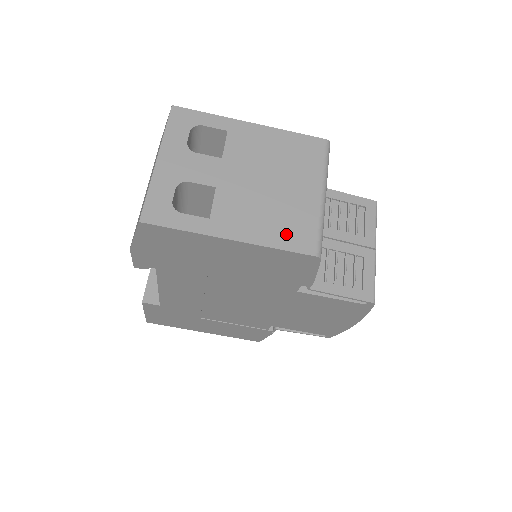
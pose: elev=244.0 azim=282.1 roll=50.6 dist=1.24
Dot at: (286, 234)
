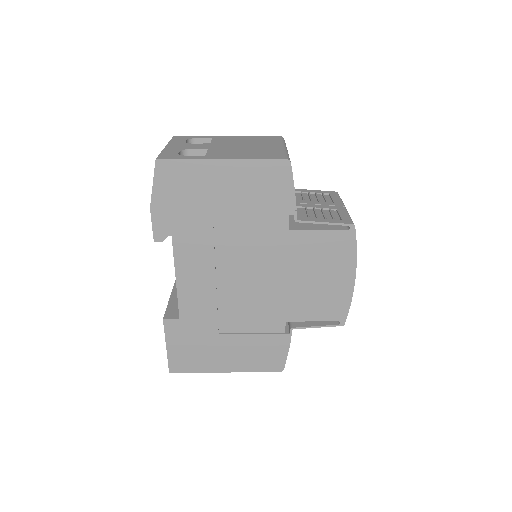
Dot at: (262, 155)
